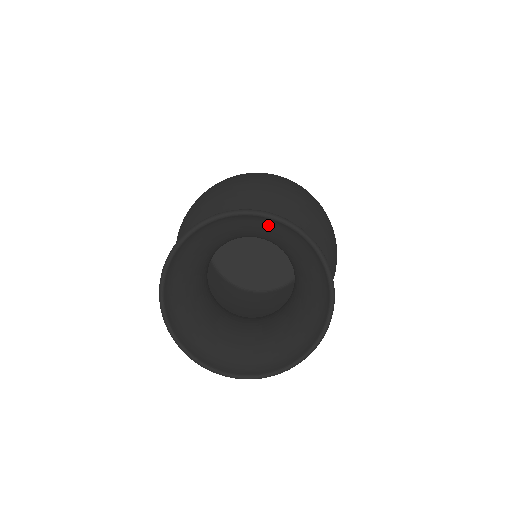
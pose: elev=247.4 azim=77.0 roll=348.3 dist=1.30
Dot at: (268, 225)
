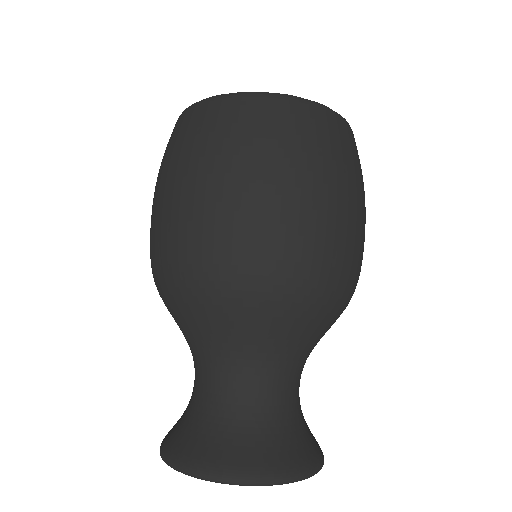
Dot at: (293, 459)
